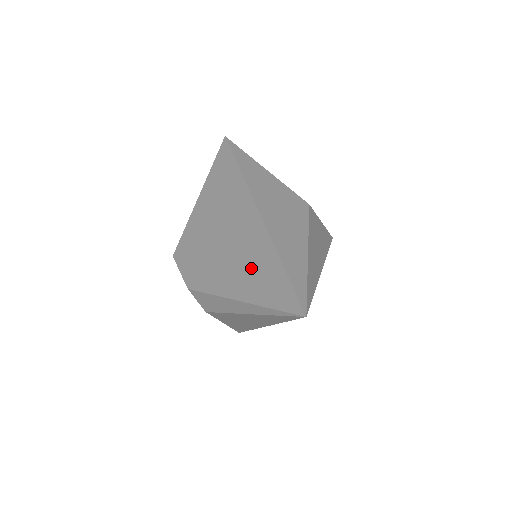
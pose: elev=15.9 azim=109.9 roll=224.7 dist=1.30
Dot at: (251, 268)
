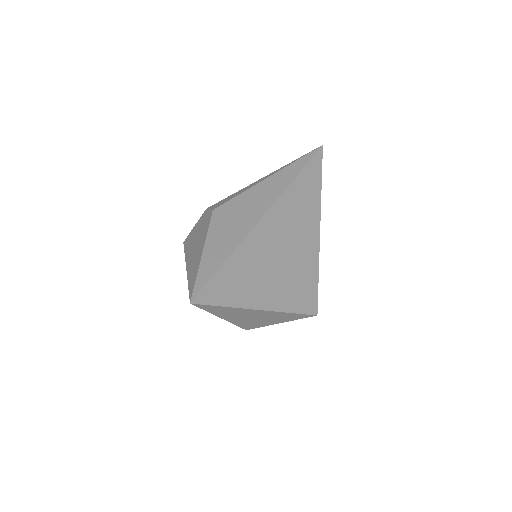
Dot at: occluded
